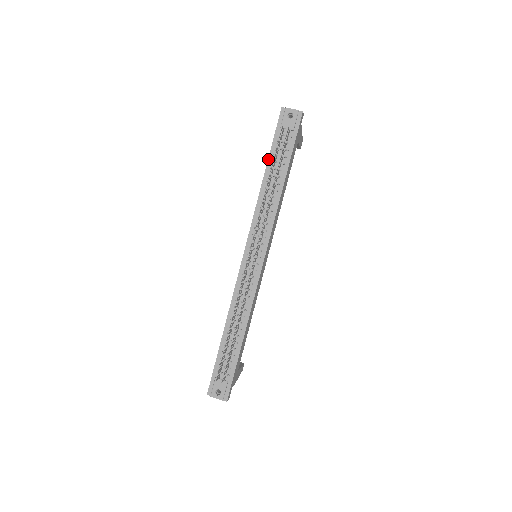
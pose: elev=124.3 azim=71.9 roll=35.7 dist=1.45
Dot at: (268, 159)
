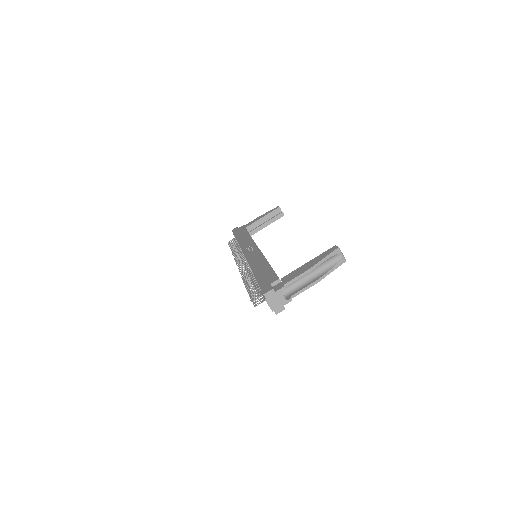
Dot at: (255, 277)
